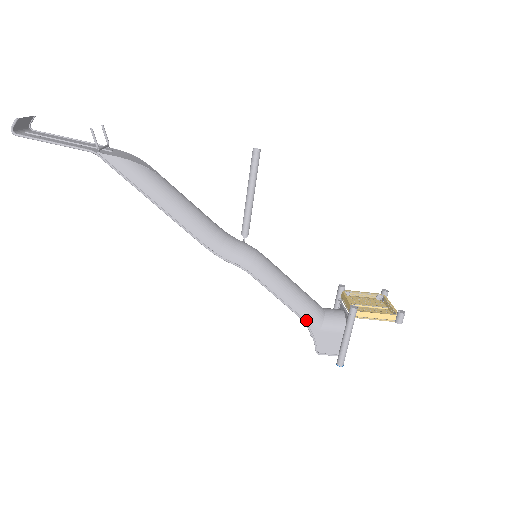
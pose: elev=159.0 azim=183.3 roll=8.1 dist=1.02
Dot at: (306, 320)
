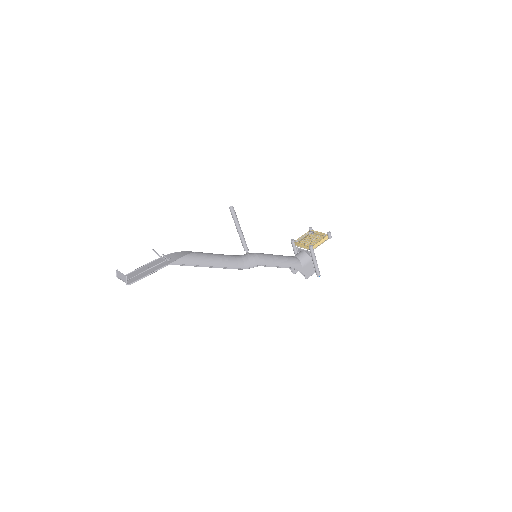
Dot at: (294, 268)
